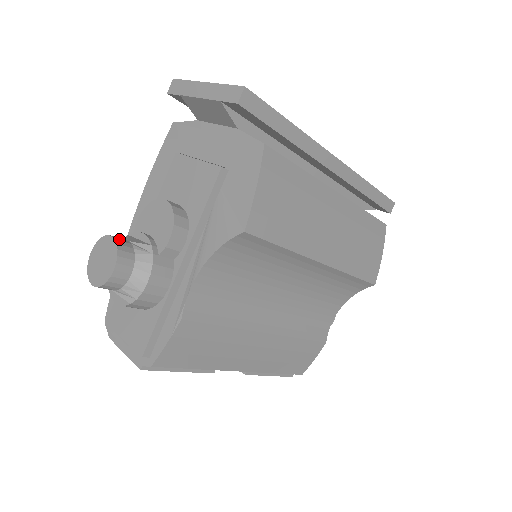
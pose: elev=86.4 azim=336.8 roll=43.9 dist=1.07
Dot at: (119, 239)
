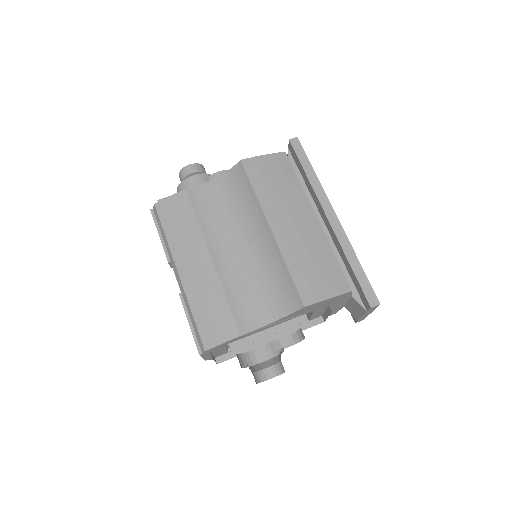
Dot at: occluded
